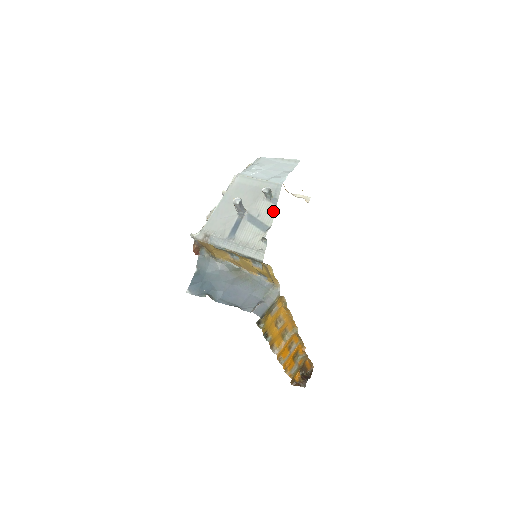
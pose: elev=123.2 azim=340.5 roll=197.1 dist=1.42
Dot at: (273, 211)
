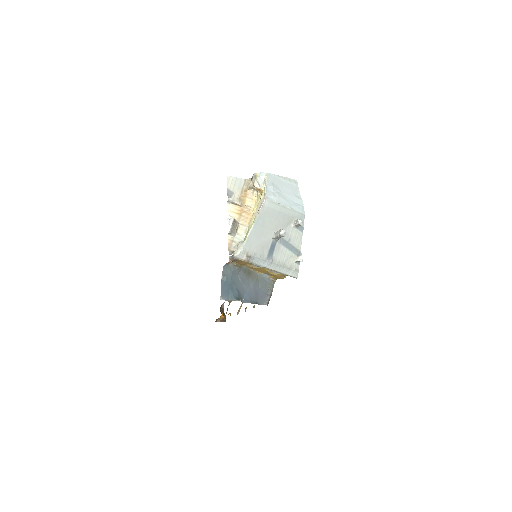
Dot at: (301, 237)
